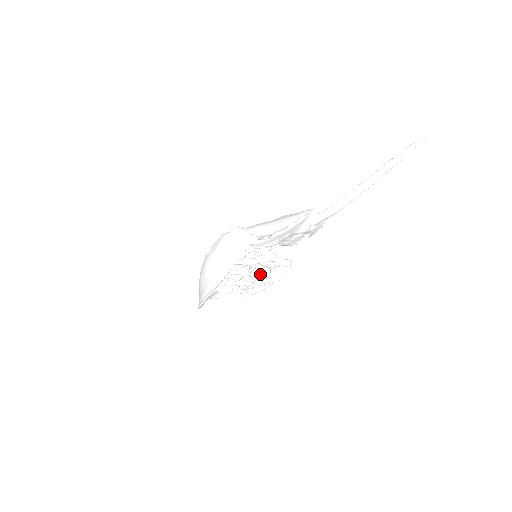
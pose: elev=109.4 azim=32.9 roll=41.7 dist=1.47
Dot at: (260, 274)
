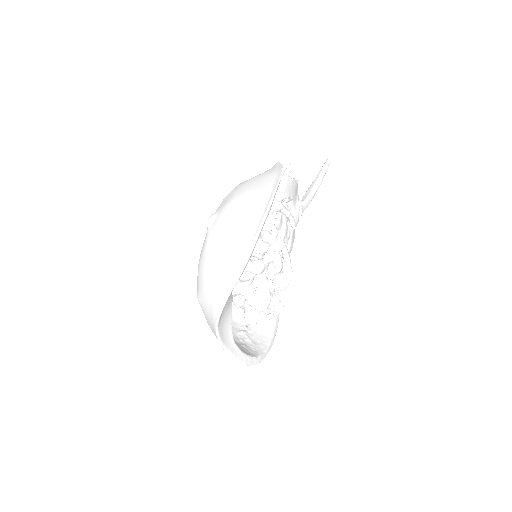
Dot at: occluded
